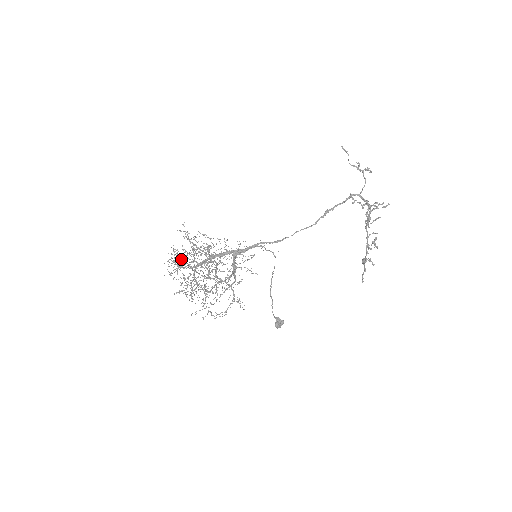
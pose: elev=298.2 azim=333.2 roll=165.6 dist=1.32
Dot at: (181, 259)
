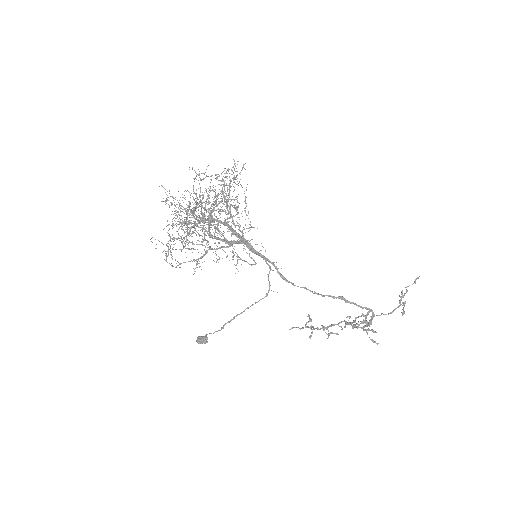
Dot at: occluded
